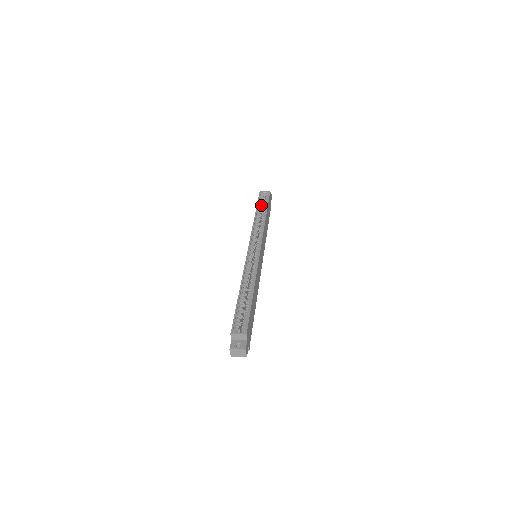
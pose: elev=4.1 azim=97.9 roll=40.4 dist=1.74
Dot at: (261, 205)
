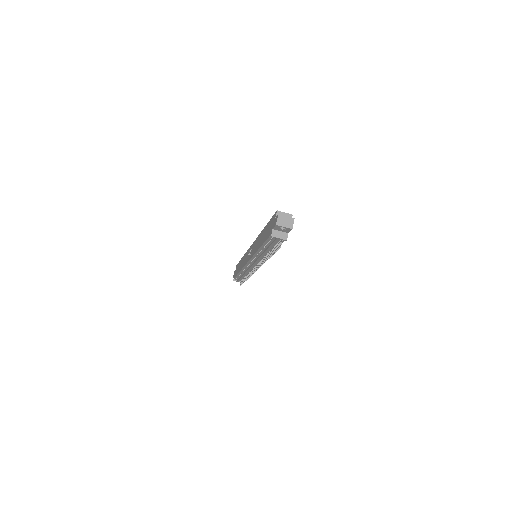
Dot at: occluded
